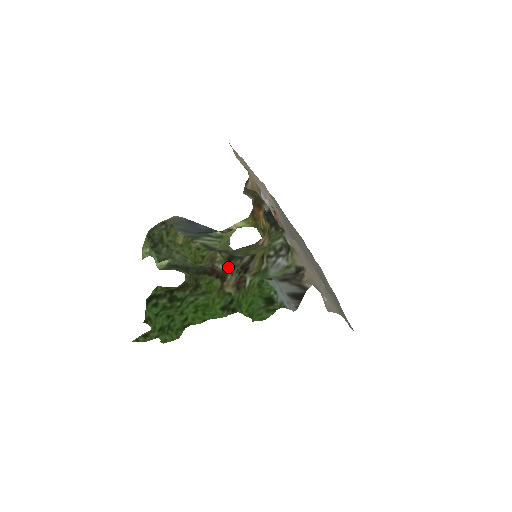
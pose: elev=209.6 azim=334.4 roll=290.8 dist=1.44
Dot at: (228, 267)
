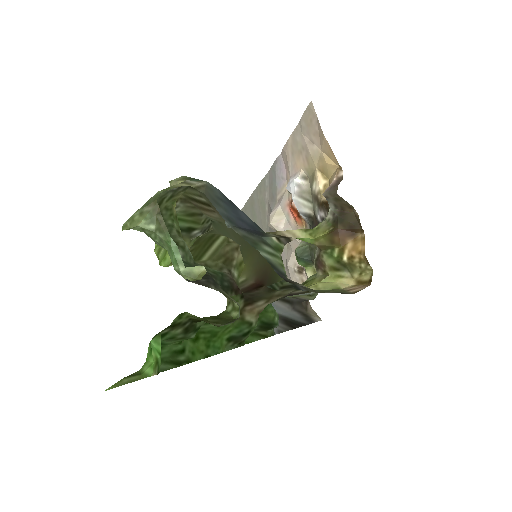
Dot at: (270, 292)
